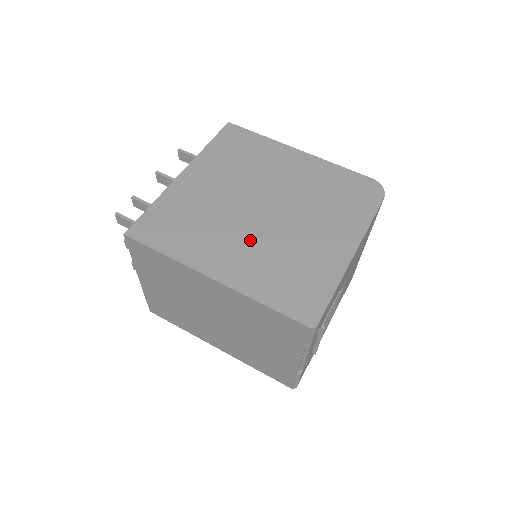
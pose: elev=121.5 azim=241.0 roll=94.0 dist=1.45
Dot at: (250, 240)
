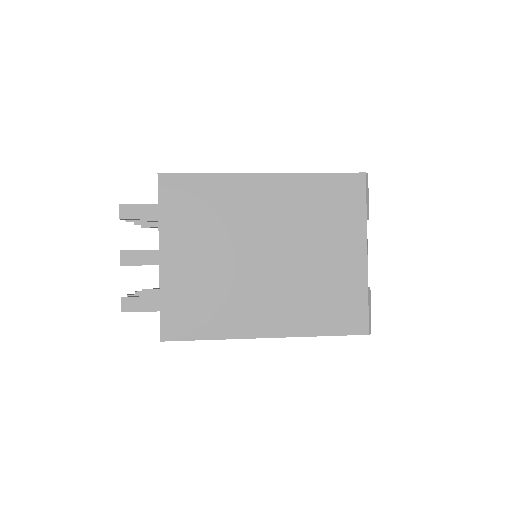
Dot at: occluded
